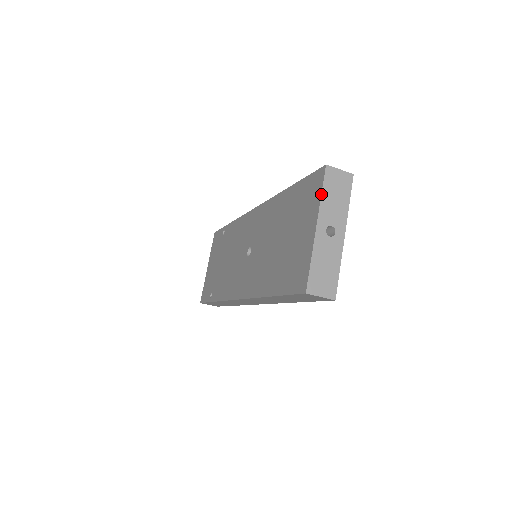
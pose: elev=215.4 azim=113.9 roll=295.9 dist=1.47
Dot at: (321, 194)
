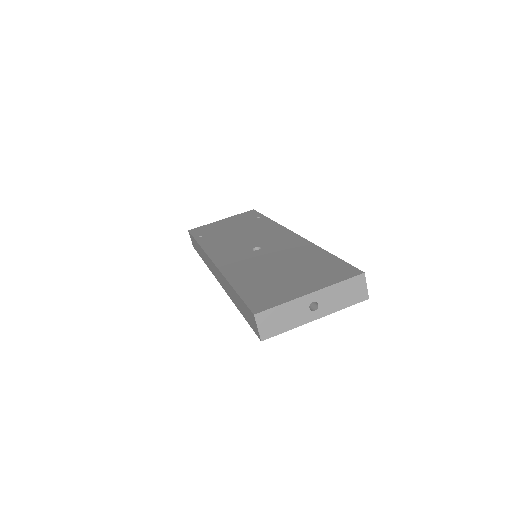
Dot at: (339, 282)
